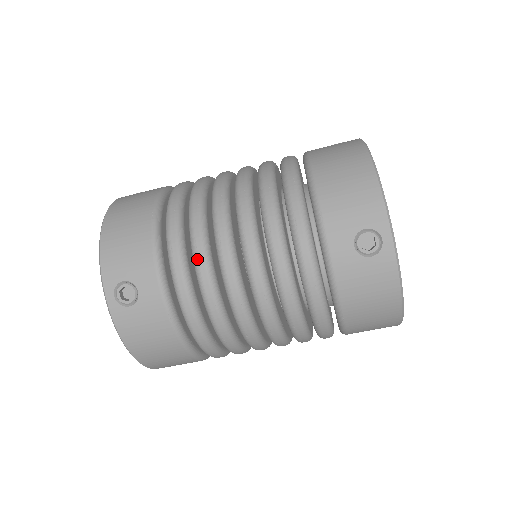
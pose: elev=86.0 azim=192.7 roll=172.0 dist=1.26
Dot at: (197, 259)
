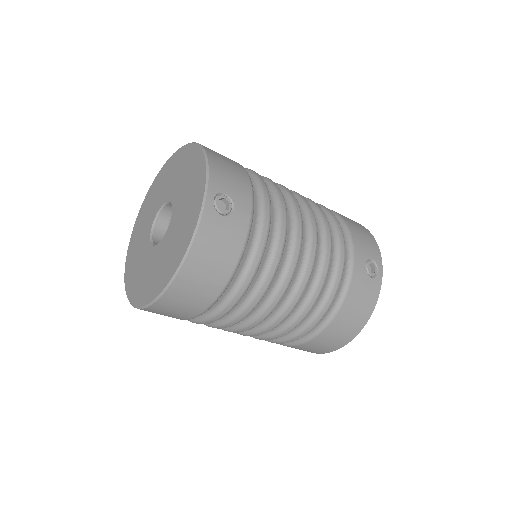
Dot at: (281, 214)
